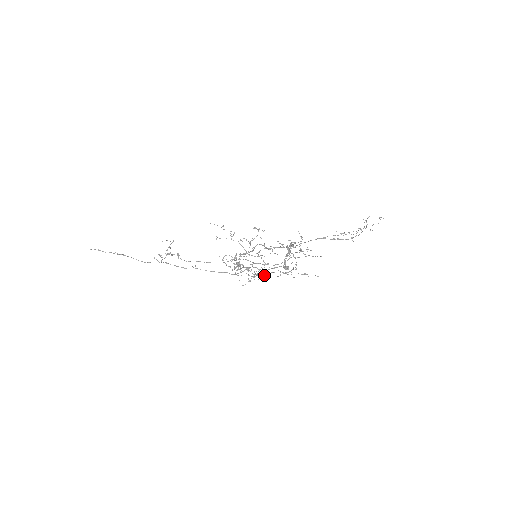
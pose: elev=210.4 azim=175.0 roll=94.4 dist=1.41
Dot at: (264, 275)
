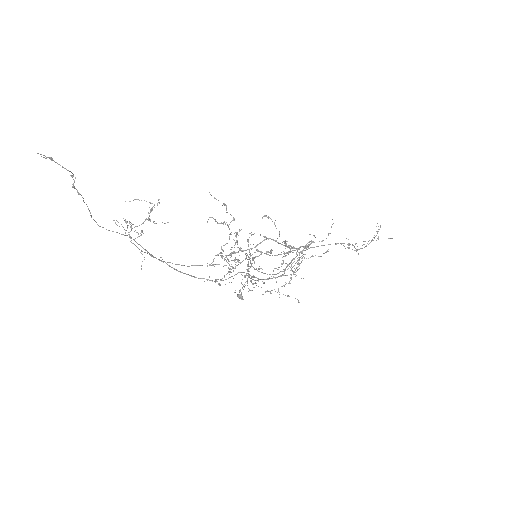
Dot at: (249, 289)
